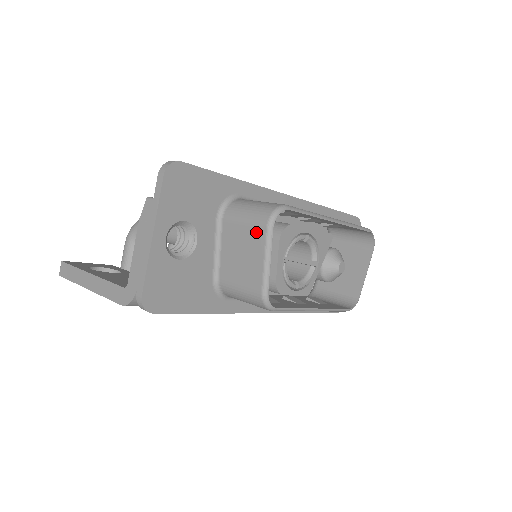
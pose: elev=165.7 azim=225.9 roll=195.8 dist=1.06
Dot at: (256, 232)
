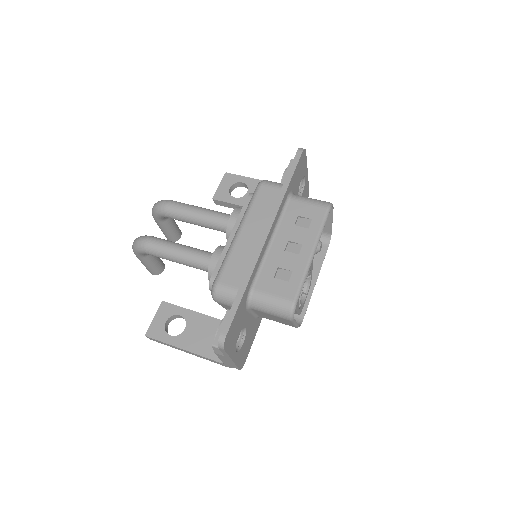
Dot at: (283, 319)
